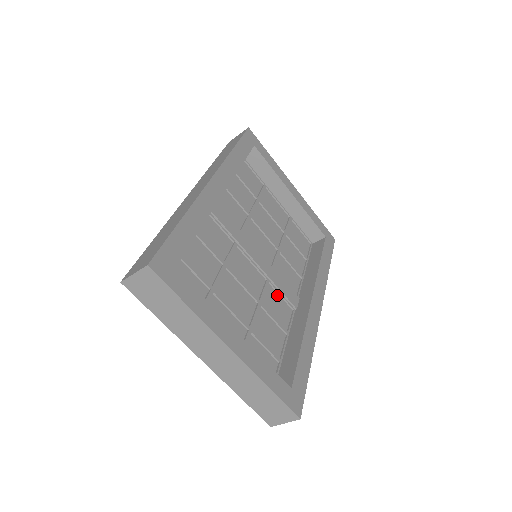
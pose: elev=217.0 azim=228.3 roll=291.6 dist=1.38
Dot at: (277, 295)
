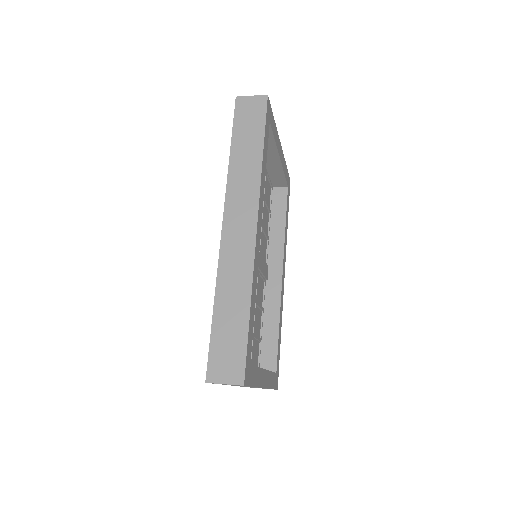
Dot at: (260, 278)
